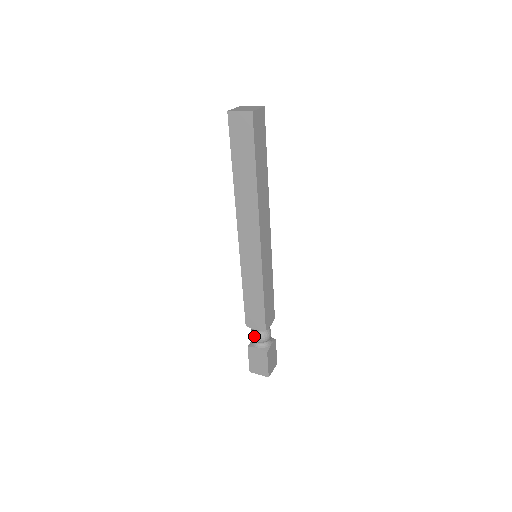
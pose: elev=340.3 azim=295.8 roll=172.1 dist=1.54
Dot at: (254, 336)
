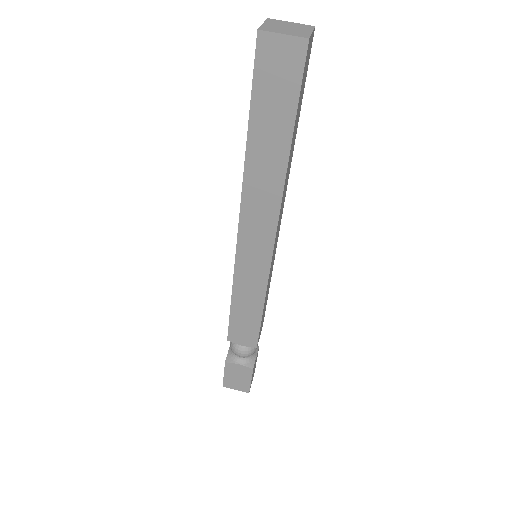
Dot at: (237, 351)
